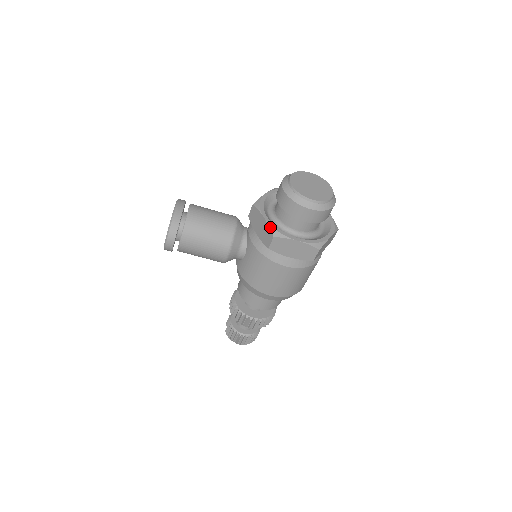
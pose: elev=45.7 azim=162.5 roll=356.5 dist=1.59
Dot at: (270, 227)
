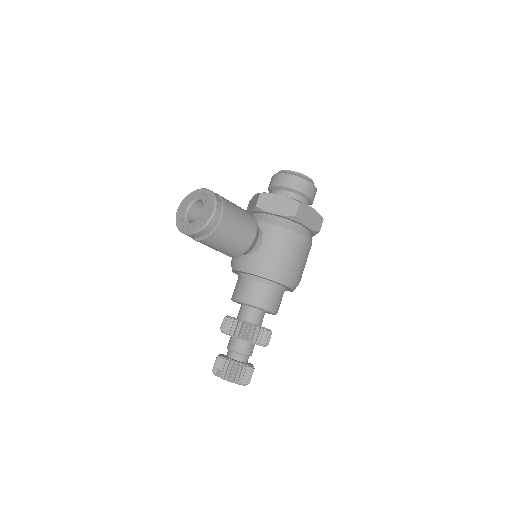
Dot at: (292, 198)
